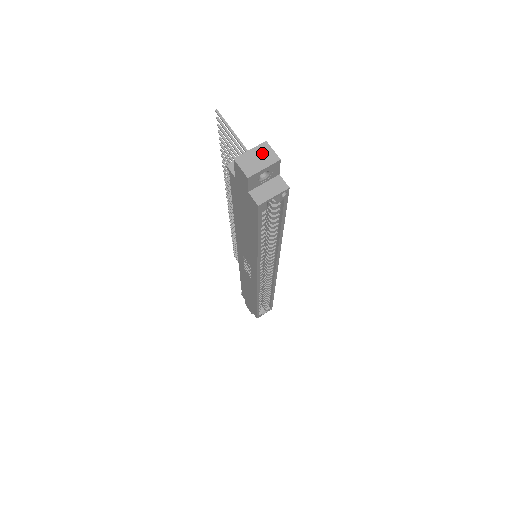
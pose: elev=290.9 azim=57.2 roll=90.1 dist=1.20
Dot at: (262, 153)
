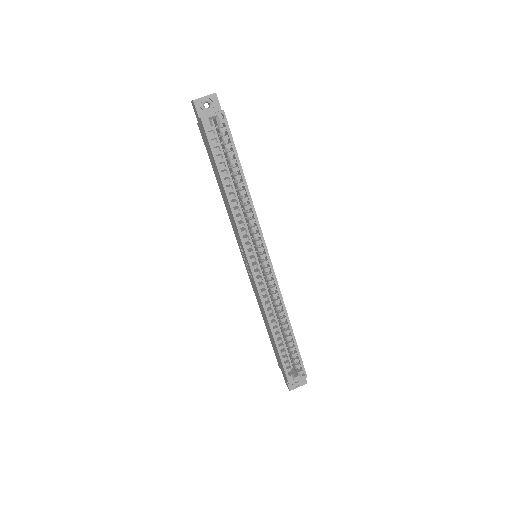
Dot at: occluded
